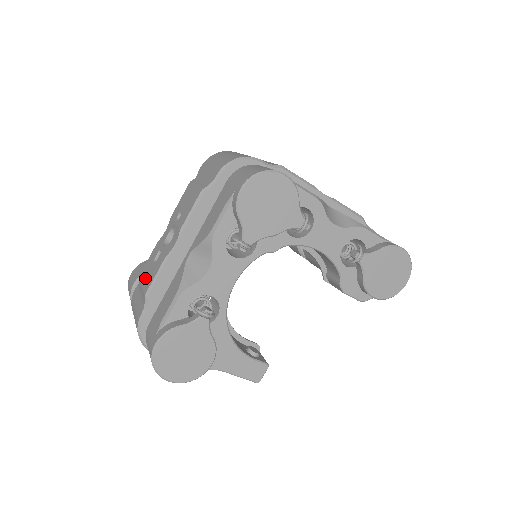
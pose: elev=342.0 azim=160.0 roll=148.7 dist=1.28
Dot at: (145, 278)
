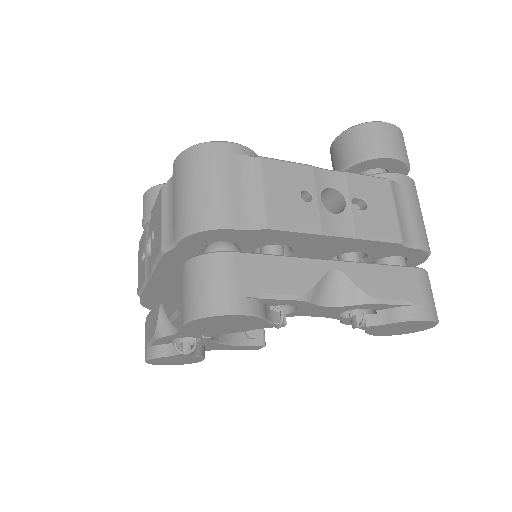
Dot at: (139, 265)
